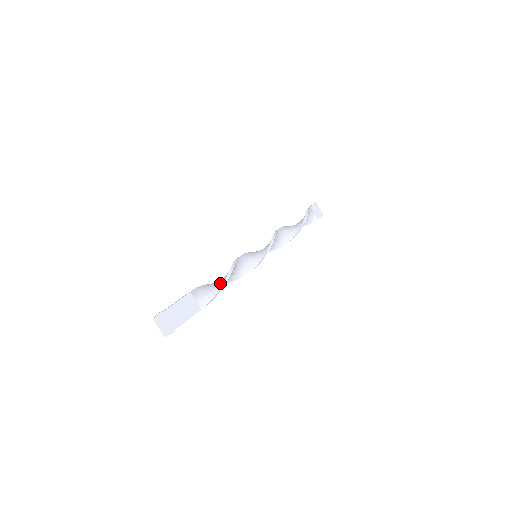
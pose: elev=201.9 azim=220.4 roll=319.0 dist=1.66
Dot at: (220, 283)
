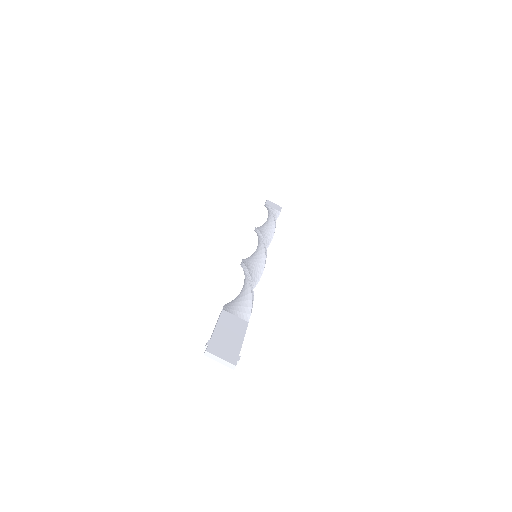
Dot at: (246, 287)
